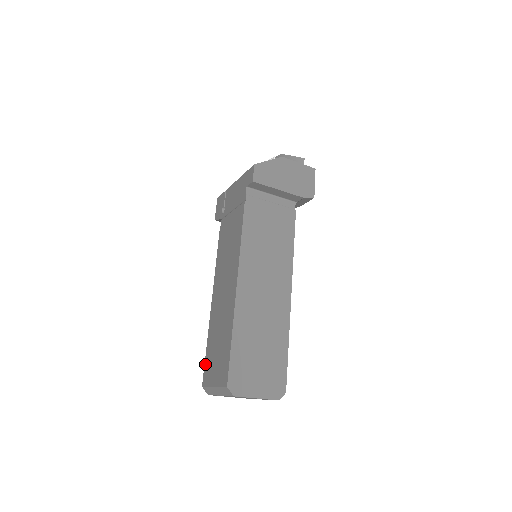
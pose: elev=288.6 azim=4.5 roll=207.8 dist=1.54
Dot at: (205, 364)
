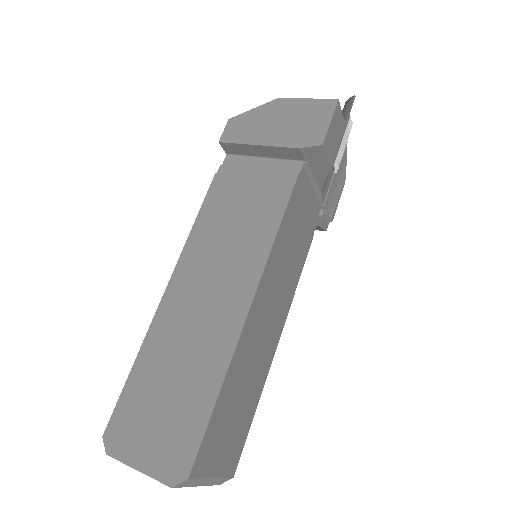
Dot at: occluded
